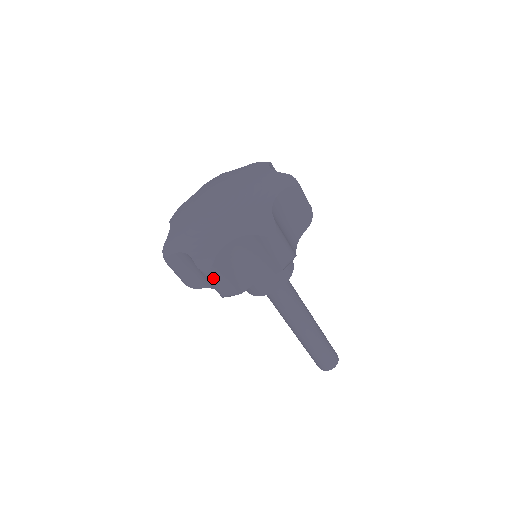
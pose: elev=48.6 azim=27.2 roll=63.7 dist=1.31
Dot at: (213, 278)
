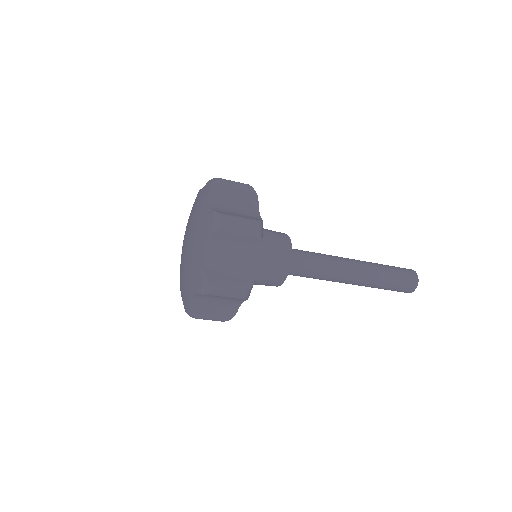
Dot at: (220, 291)
